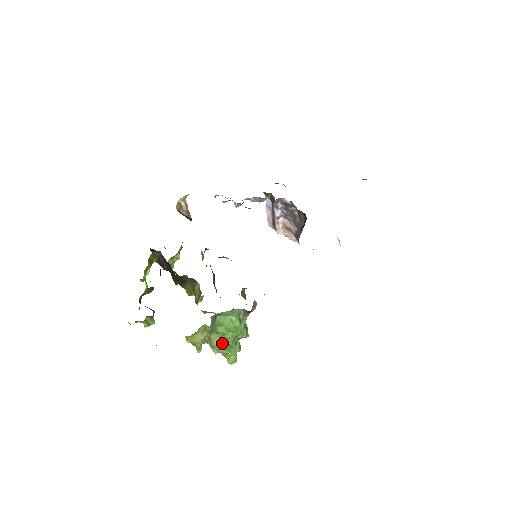
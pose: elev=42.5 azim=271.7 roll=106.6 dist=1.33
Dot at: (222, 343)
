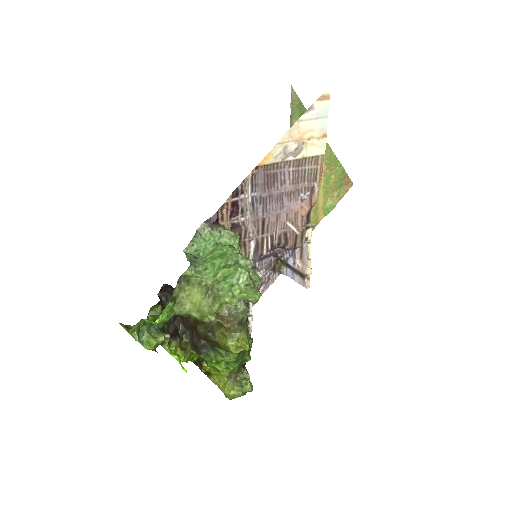
Dot at: (217, 274)
